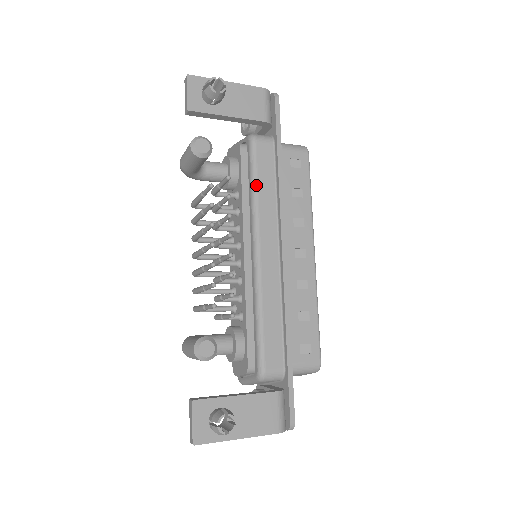
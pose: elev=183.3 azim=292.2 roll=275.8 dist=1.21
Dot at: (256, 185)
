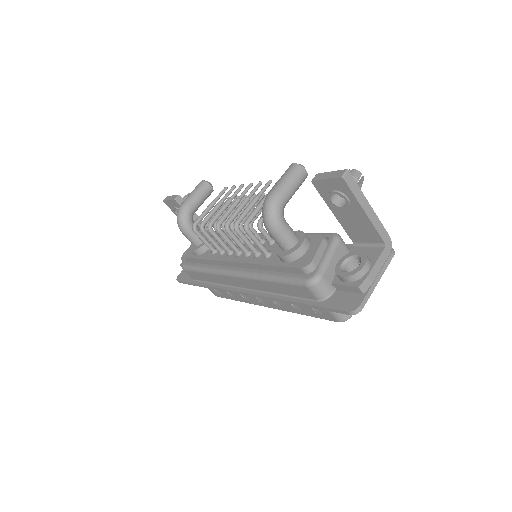
Dot at: occluded
